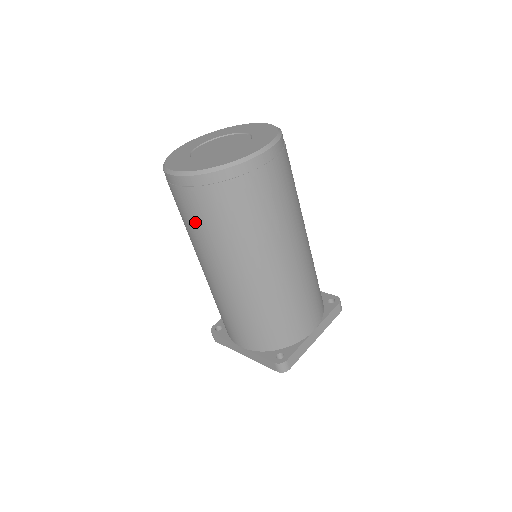
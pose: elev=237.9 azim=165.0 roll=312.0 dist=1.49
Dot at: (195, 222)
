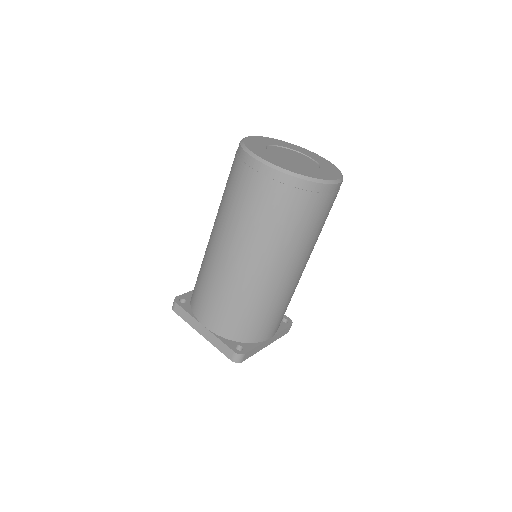
Dot at: (248, 206)
